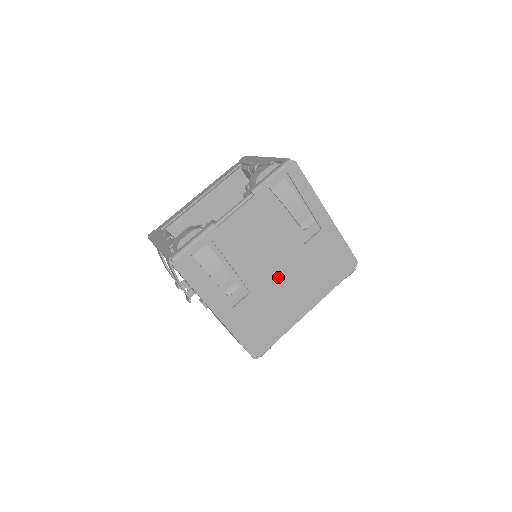
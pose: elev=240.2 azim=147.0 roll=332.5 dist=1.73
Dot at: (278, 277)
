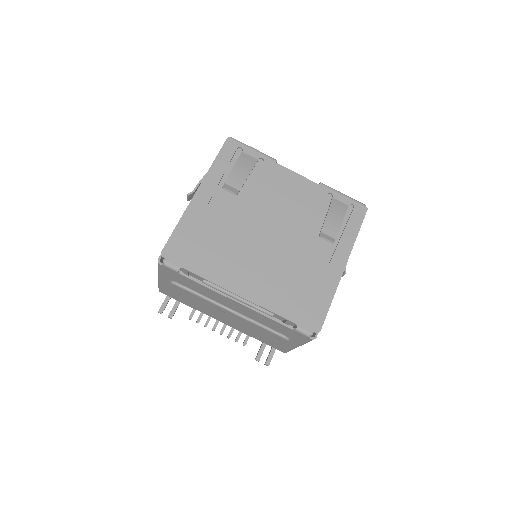
Dot at: (260, 241)
